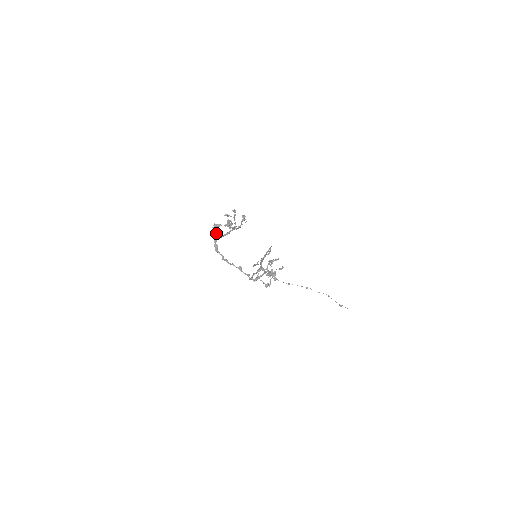
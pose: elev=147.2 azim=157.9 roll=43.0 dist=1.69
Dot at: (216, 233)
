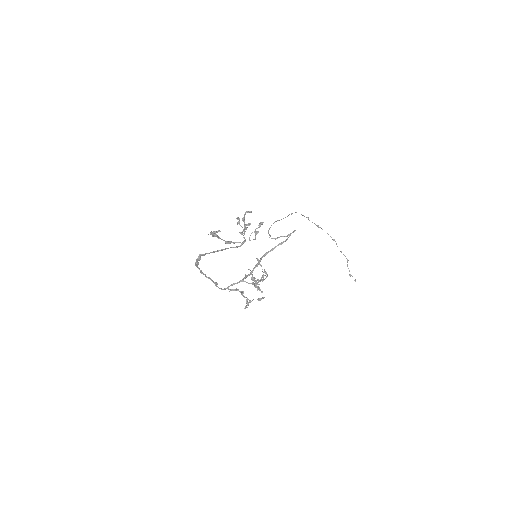
Dot at: occluded
